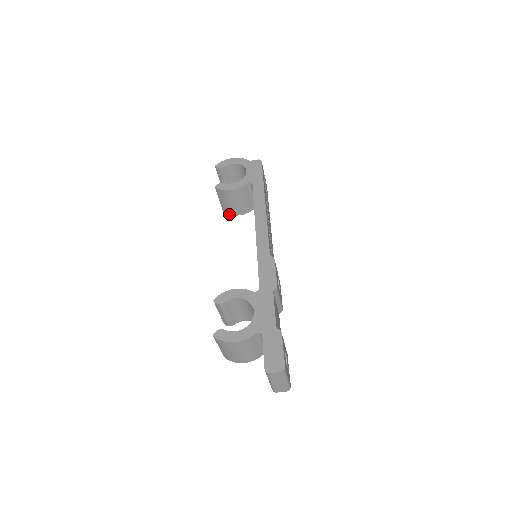
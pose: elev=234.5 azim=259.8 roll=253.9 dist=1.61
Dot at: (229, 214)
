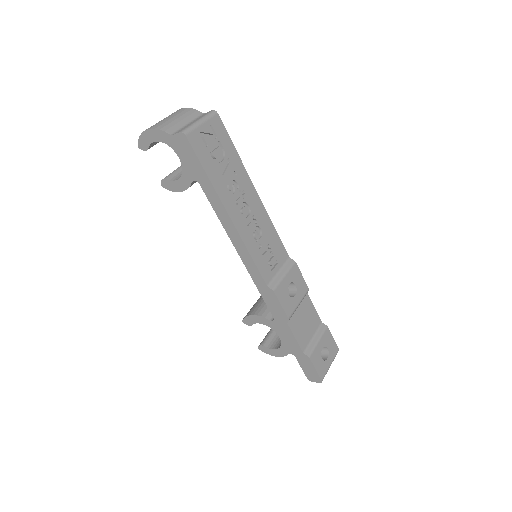
Dot at: occluded
